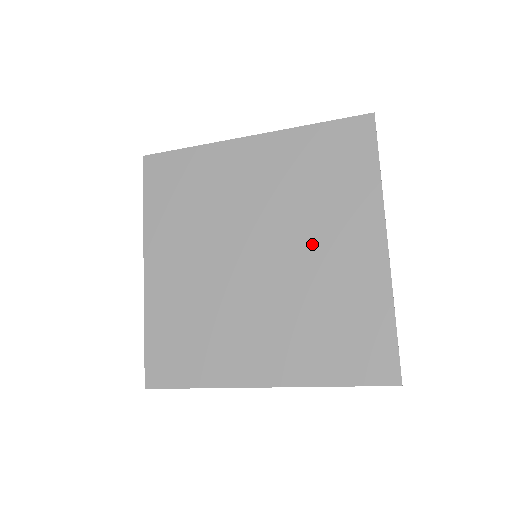
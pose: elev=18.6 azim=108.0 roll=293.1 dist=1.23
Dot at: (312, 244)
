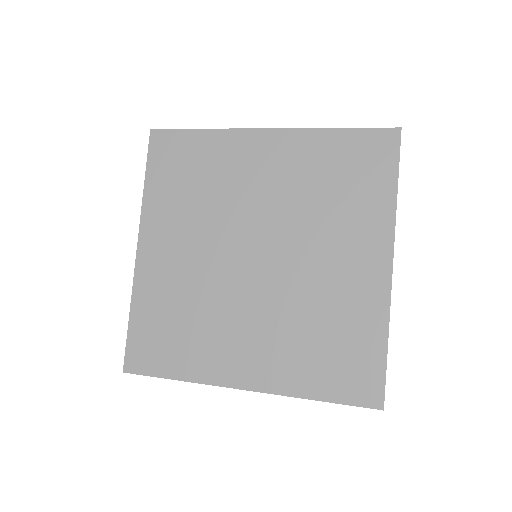
Dot at: (316, 254)
